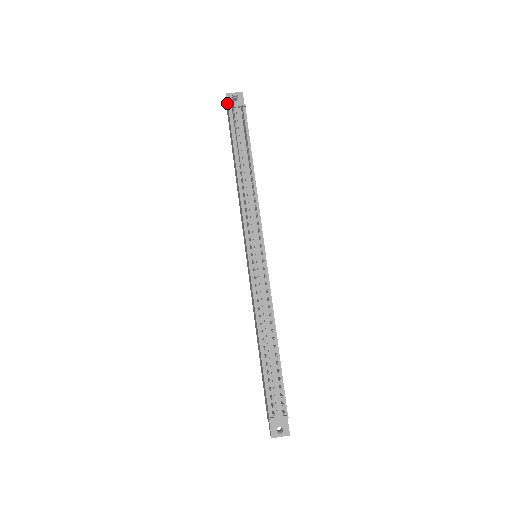
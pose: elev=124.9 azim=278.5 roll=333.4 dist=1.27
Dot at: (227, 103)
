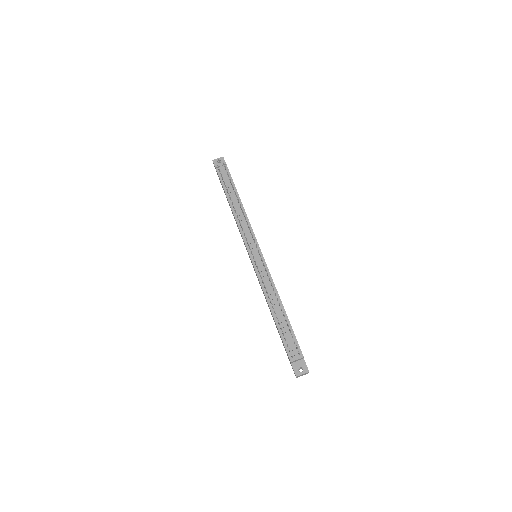
Dot at: occluded
